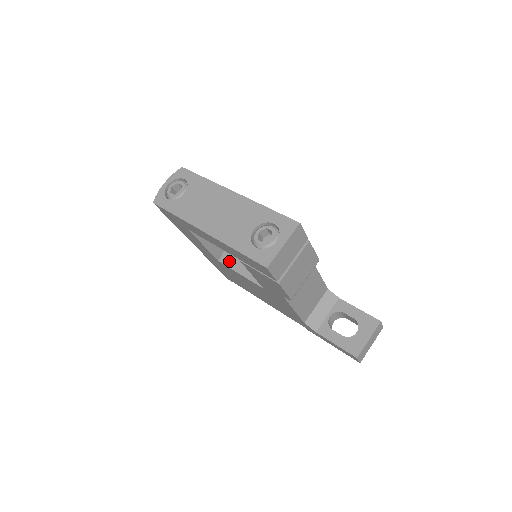
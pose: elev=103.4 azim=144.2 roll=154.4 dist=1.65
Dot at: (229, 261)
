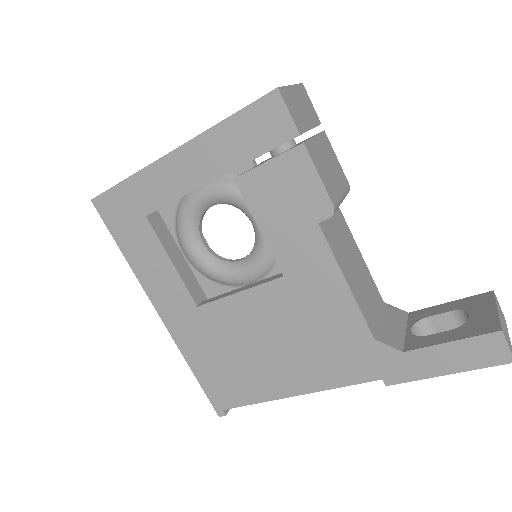
Dot at: (216, 297)
